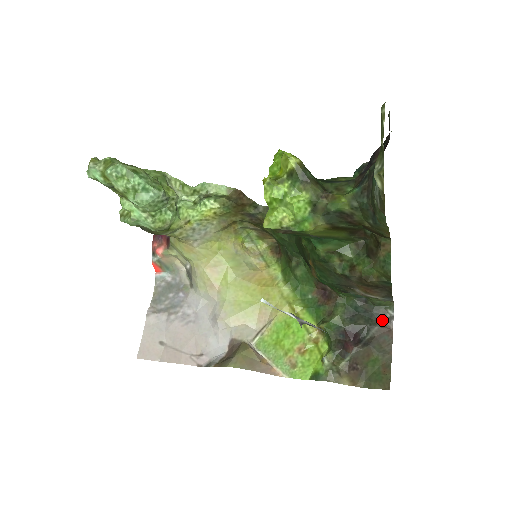
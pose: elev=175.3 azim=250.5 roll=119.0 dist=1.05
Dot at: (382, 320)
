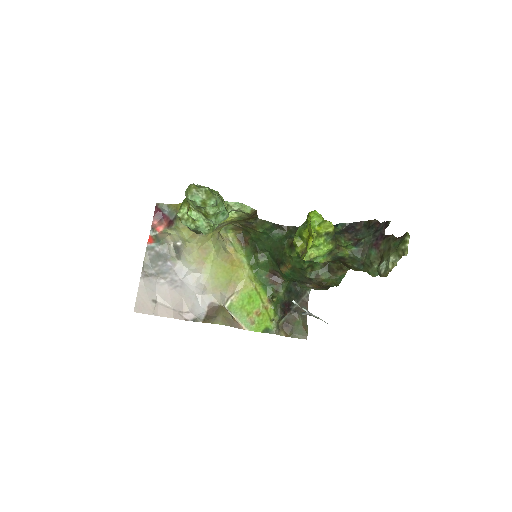
Dot at: (303, 297)
